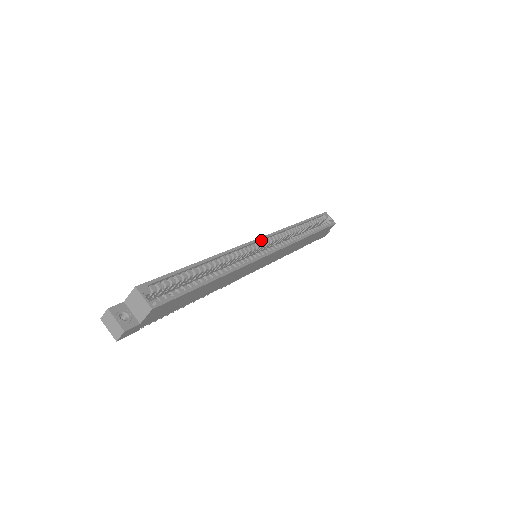
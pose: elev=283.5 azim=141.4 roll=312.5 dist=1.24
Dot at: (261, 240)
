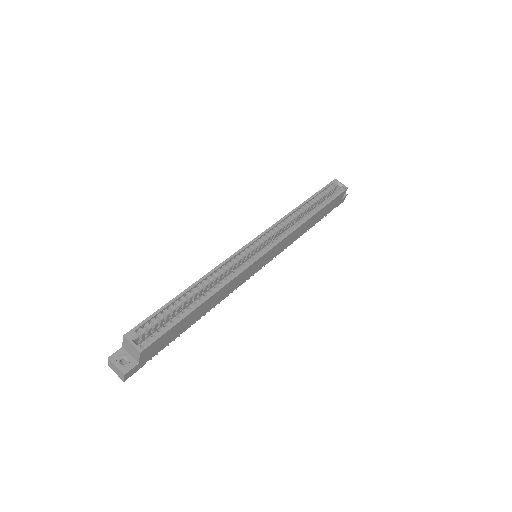
Dot at: (256, 241)
